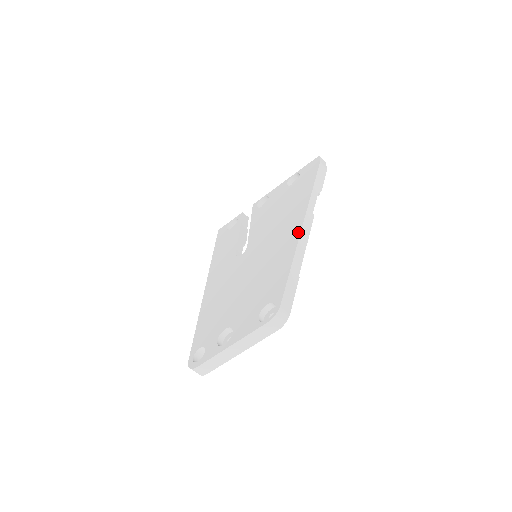
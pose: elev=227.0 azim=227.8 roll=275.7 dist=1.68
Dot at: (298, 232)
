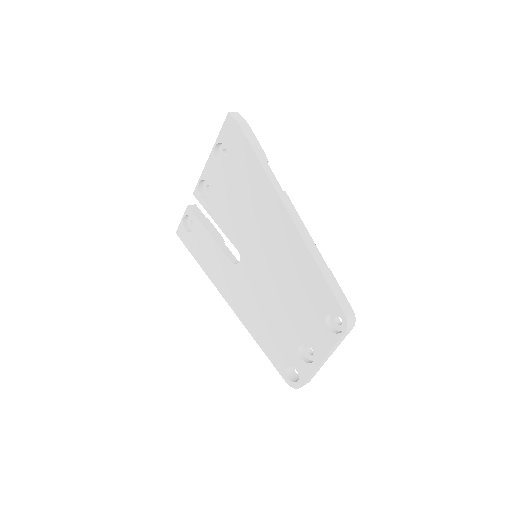
Dot at: (292, 226)
